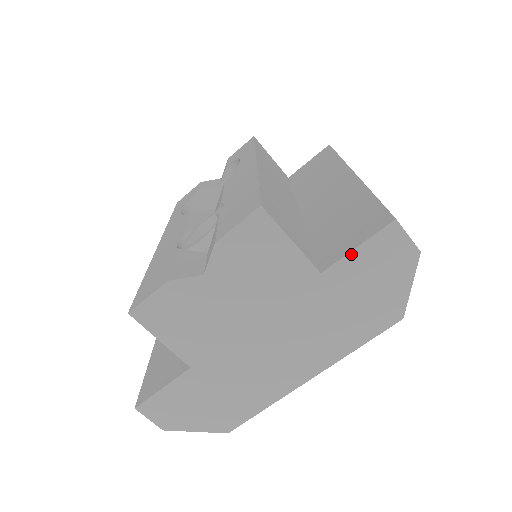
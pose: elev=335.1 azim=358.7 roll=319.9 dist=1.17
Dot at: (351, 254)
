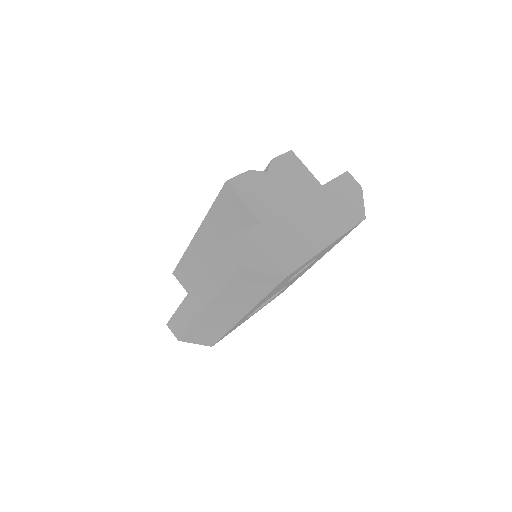
Dot at: (333, 180)
